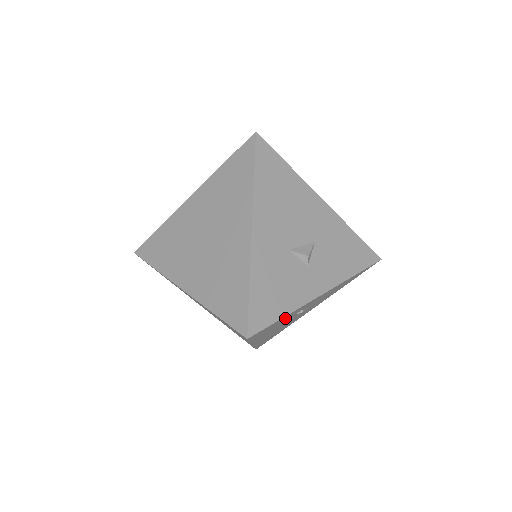
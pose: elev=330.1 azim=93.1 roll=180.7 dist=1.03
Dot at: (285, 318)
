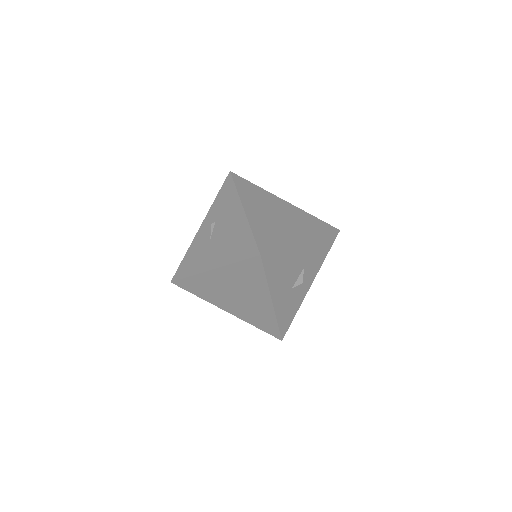
Dot at: occluded
